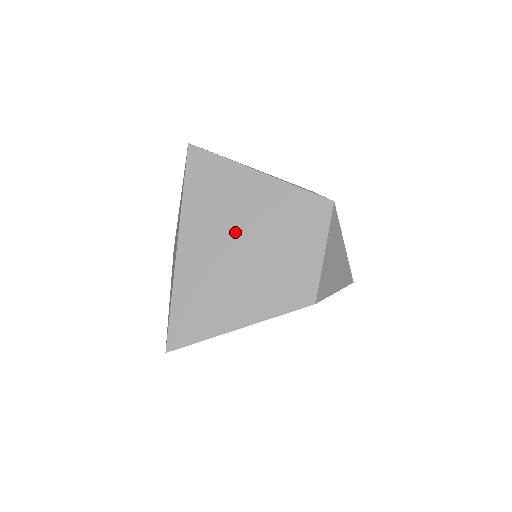
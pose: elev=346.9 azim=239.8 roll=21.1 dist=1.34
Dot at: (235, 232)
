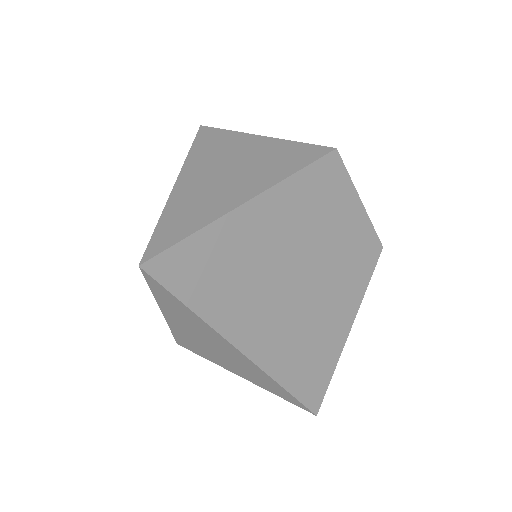
Dot at: (282, 280)
